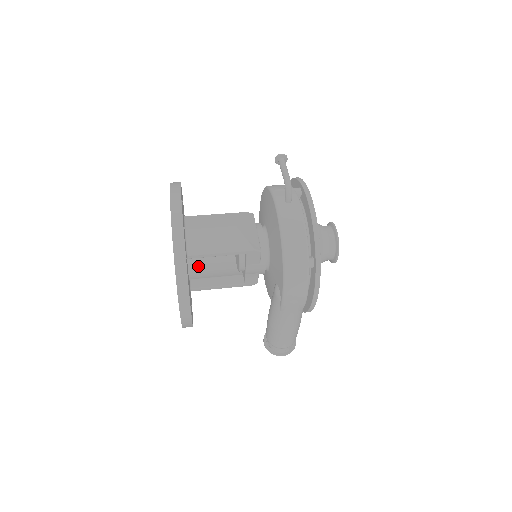
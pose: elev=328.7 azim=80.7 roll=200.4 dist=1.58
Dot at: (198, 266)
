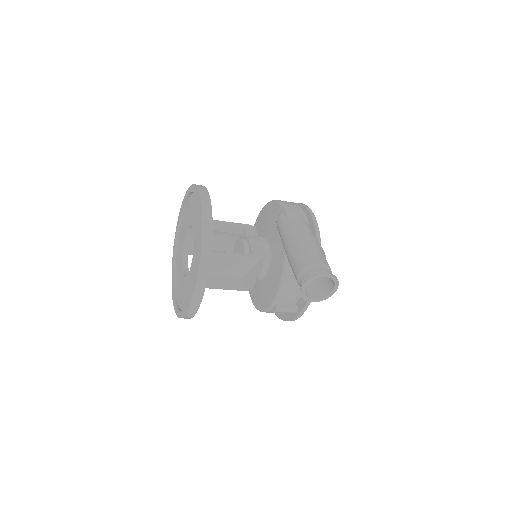
Dot at: occluded
